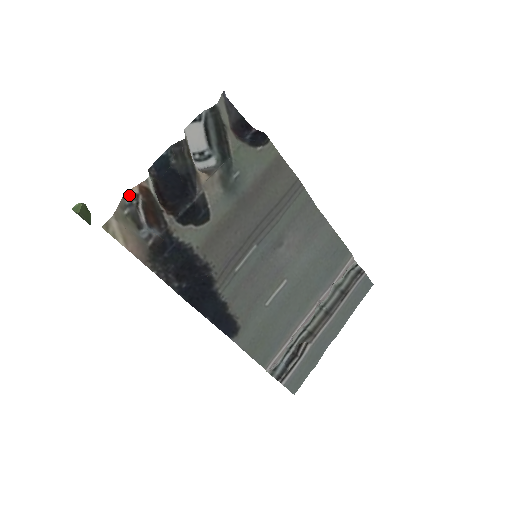
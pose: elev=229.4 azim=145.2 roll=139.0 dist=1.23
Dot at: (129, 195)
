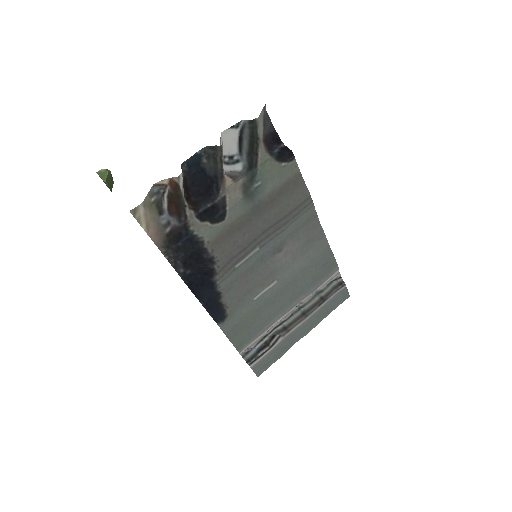
Dot at: (159, 184)
